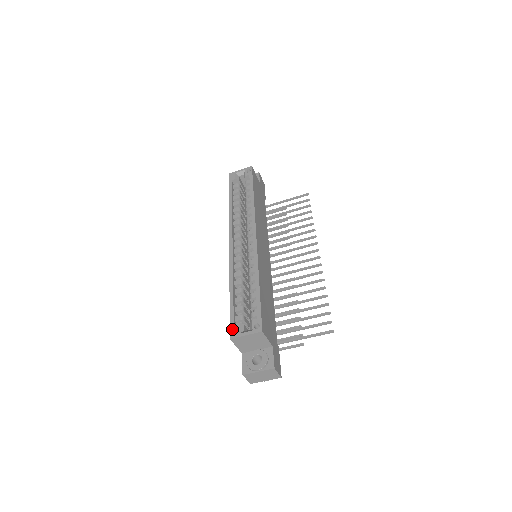
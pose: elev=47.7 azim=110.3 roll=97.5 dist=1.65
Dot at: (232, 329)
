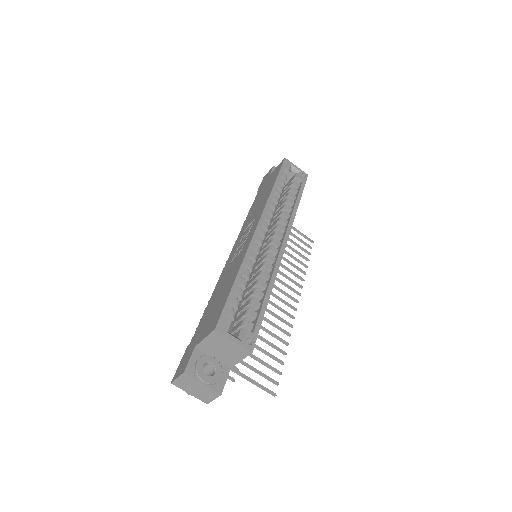
Dot at: (222, 320)
